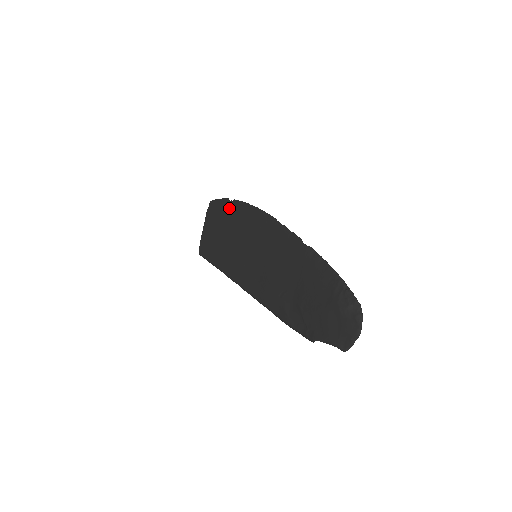
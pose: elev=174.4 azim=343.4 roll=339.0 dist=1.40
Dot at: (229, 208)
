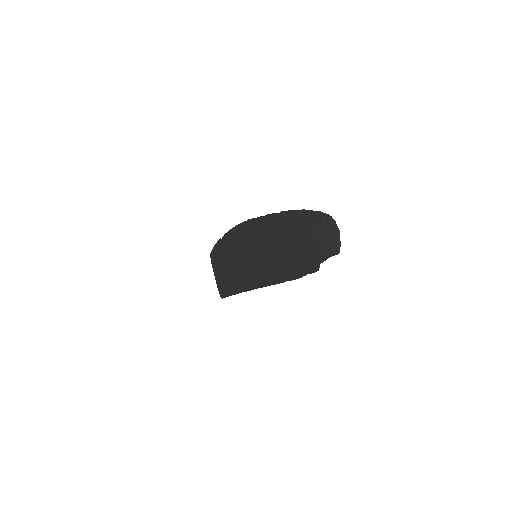
Dot at: (223, 243)
